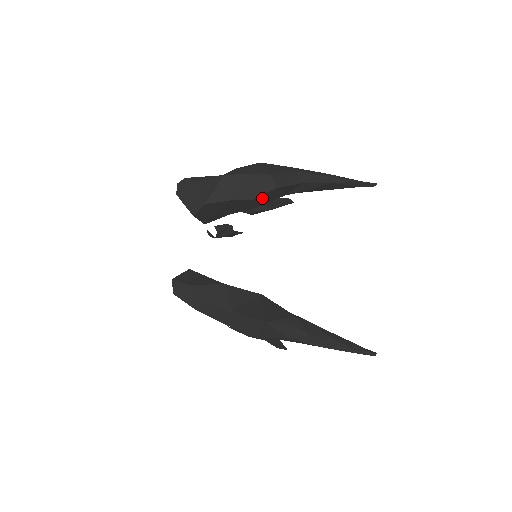
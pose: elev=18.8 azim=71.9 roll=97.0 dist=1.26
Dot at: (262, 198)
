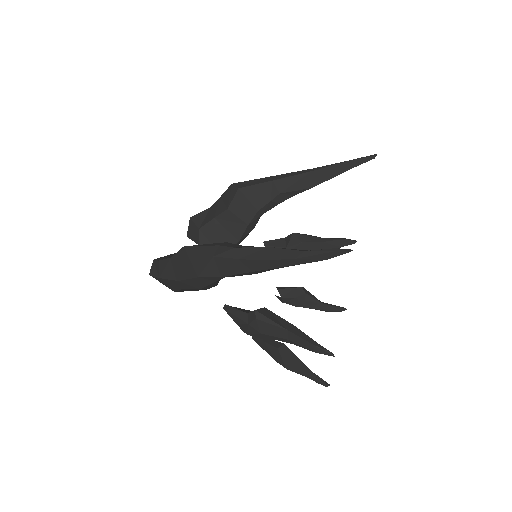
Dot at: (239, 206)
